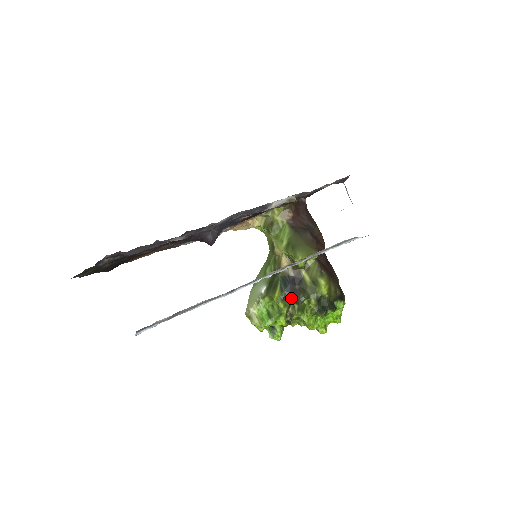
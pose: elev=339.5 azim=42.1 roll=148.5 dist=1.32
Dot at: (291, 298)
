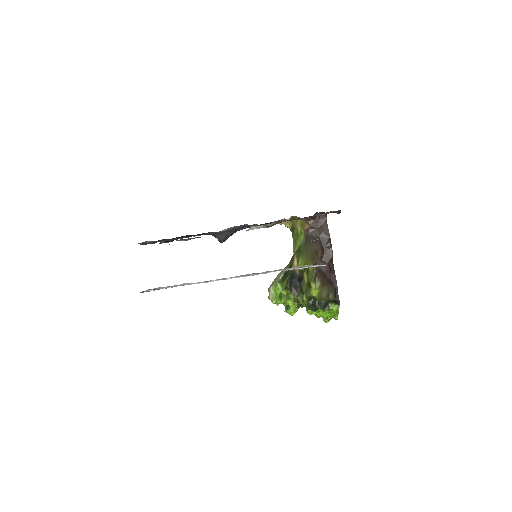
Dot at: (291, 290)
